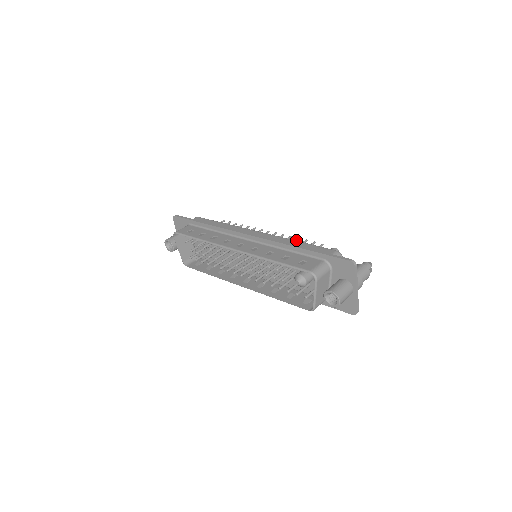
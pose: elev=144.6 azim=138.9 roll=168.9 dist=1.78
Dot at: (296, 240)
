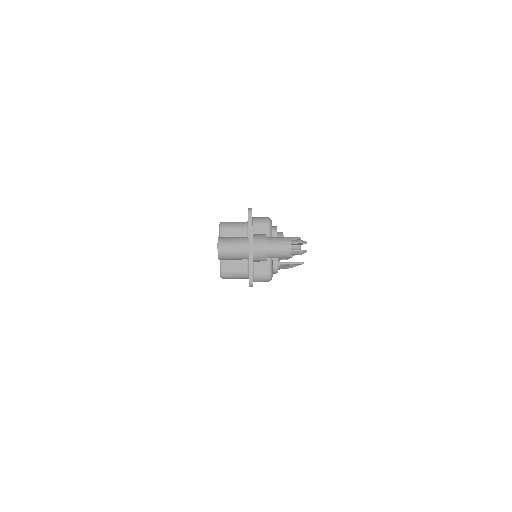
Dot at: occluded
